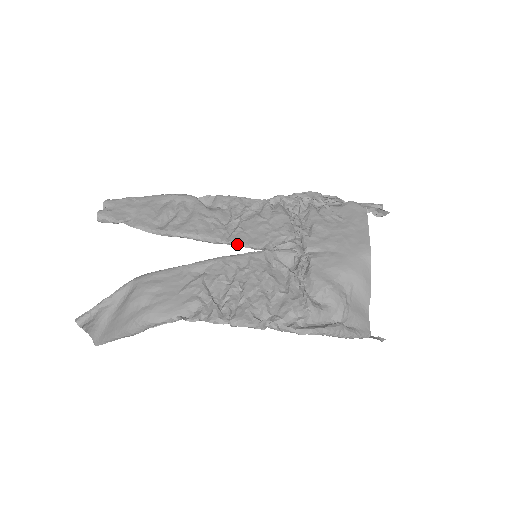
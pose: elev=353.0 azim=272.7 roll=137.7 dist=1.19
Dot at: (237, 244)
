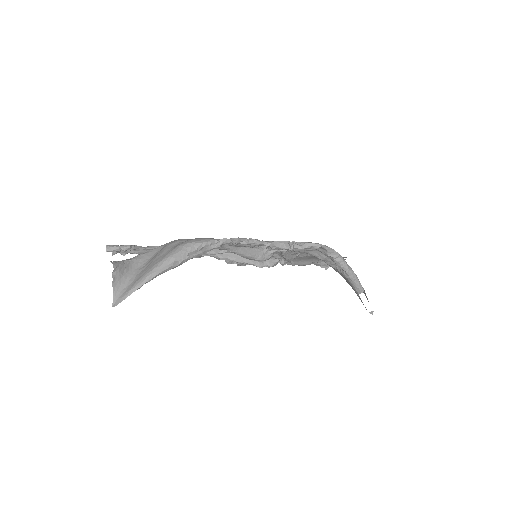
Dot at: occluded
